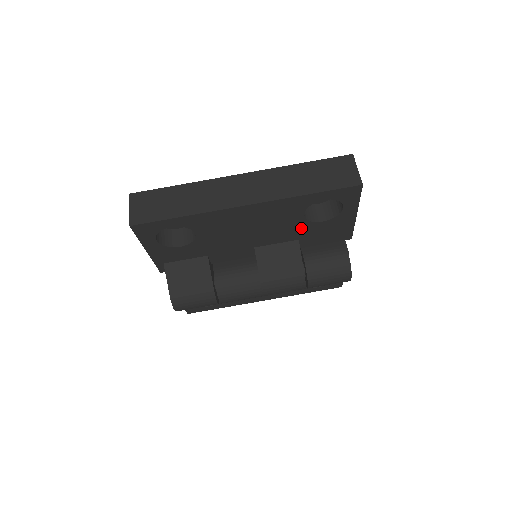
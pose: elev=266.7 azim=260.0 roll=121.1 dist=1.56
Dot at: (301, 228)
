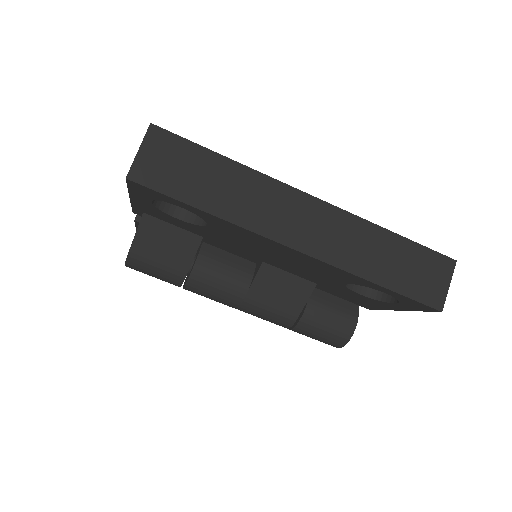
Dot at: (331, 283)
